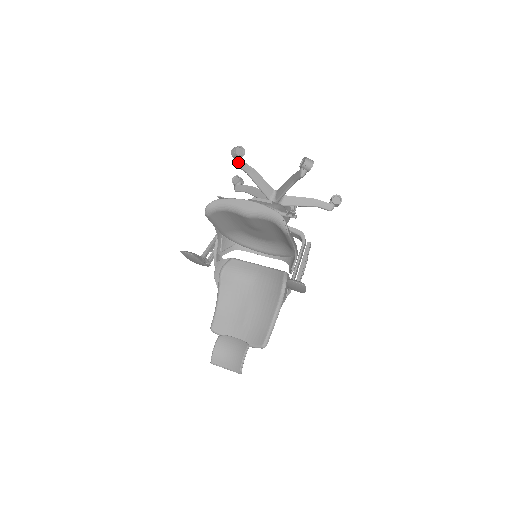
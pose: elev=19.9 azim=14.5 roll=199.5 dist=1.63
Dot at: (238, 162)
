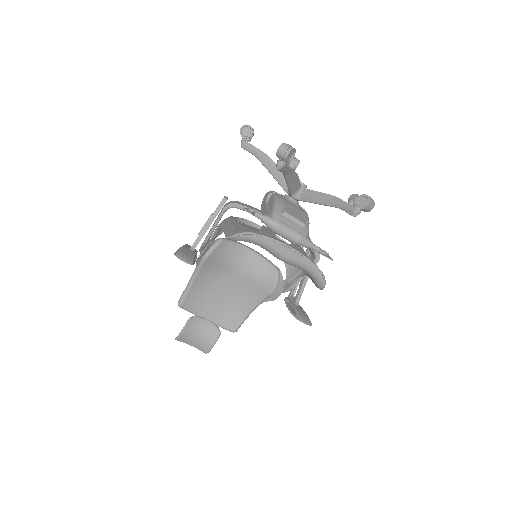
Dot at: (282, 167)
